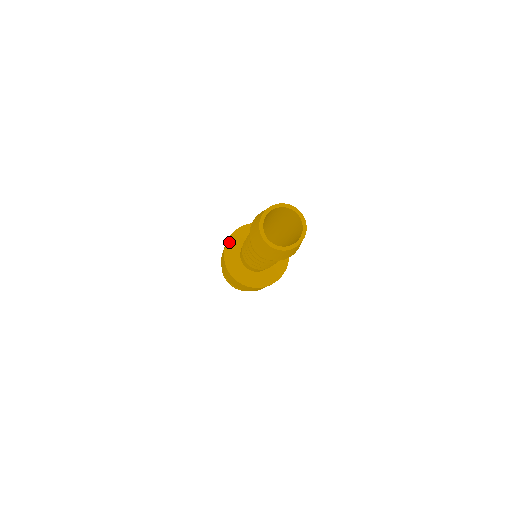
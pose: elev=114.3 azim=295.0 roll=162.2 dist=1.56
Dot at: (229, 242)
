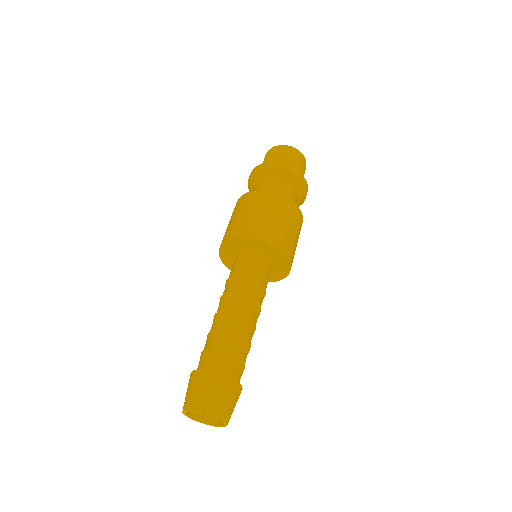
Dot at: (234, 240)
